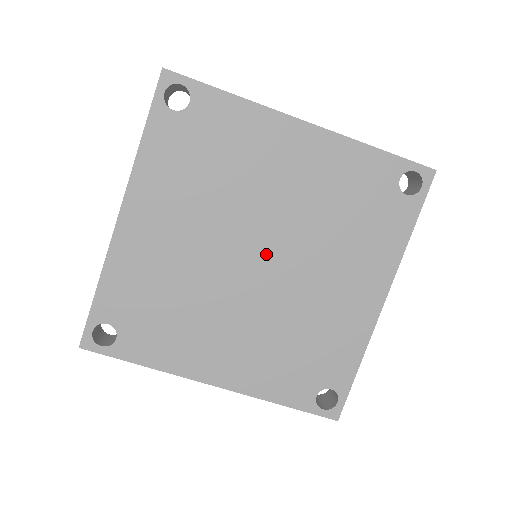
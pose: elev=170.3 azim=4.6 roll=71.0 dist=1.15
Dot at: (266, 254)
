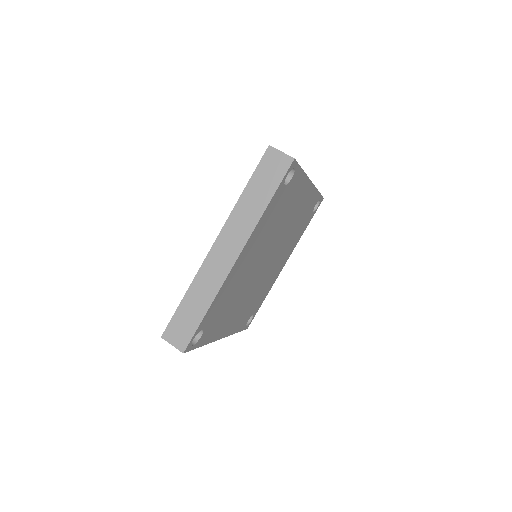
Dot at: (267, 258)
